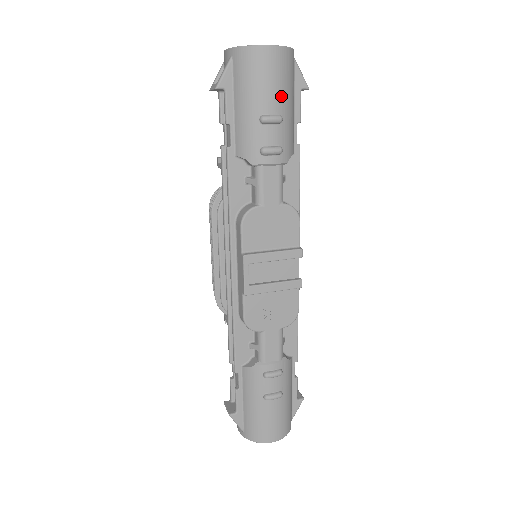
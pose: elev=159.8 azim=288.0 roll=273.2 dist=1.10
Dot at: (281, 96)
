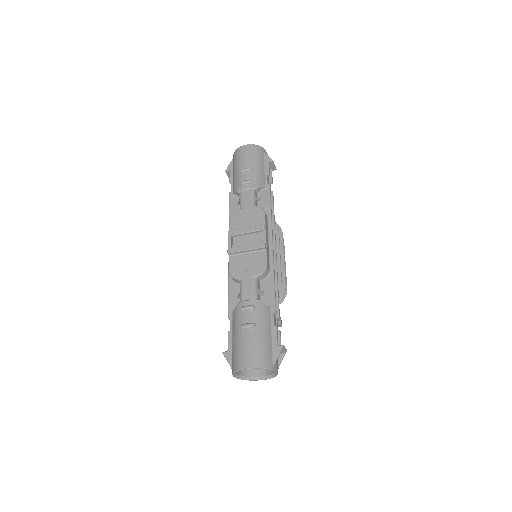
Dot at: (251, 161)
